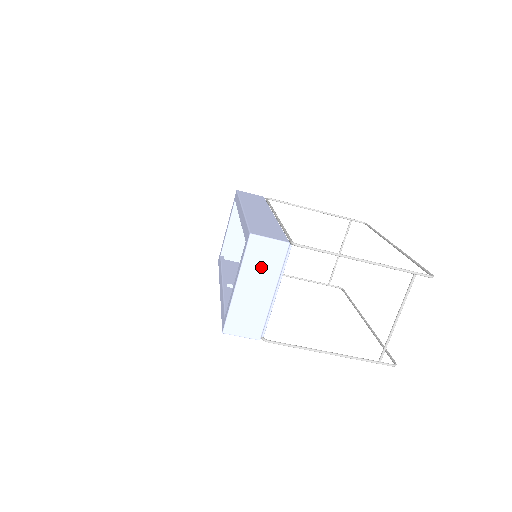
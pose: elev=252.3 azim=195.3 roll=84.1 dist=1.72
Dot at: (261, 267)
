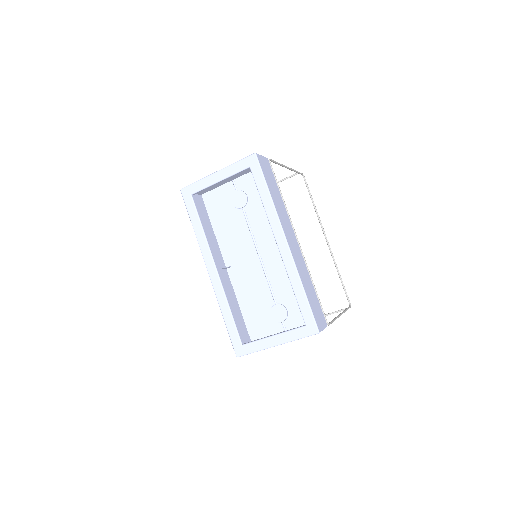
Dot at: occluded
